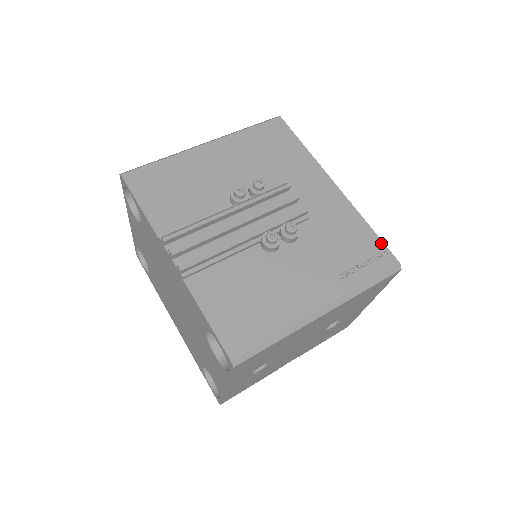
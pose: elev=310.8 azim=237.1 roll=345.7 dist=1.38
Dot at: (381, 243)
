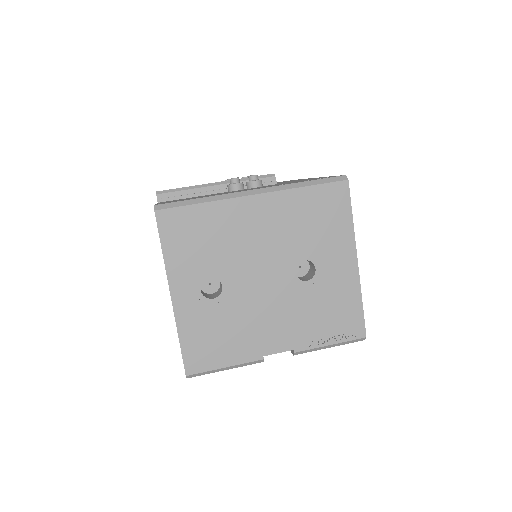
Dot at: occluded
